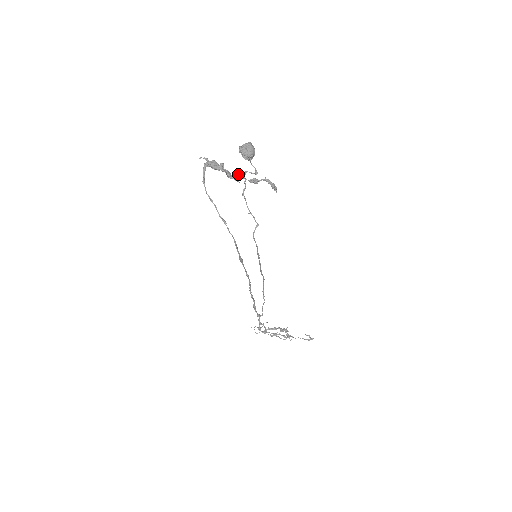
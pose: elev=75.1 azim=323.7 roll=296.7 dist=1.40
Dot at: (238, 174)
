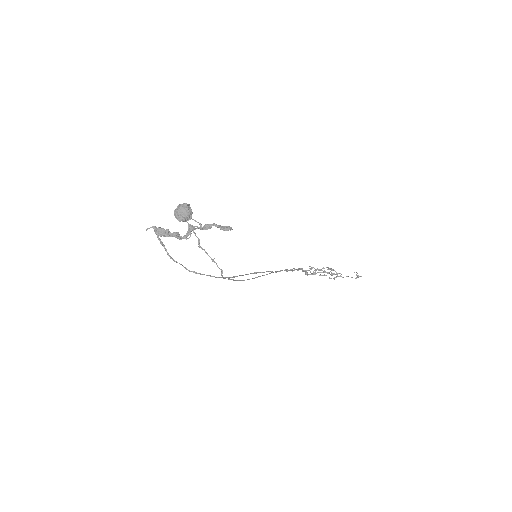
Dot at: (187, 231)
